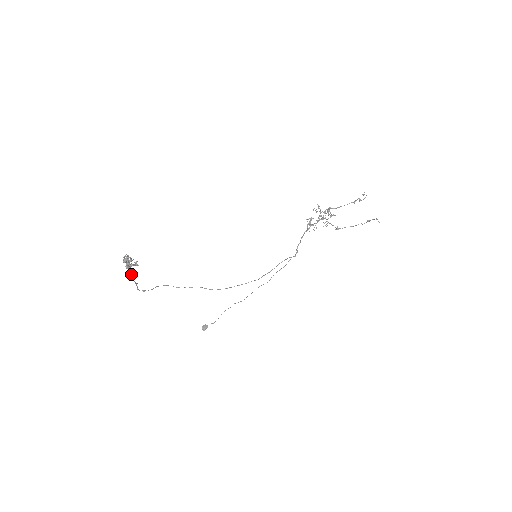
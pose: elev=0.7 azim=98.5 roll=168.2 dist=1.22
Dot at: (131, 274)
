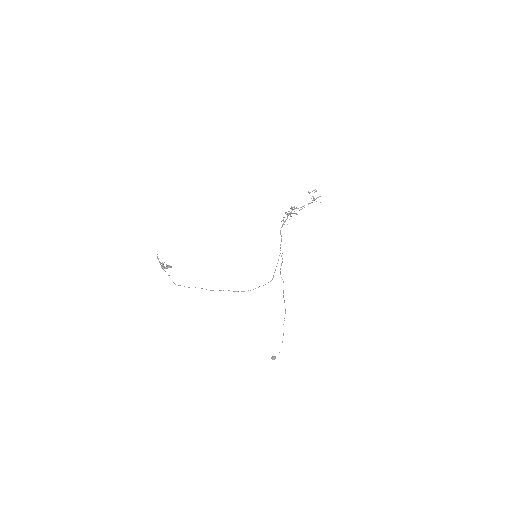
Dot at: occluded
